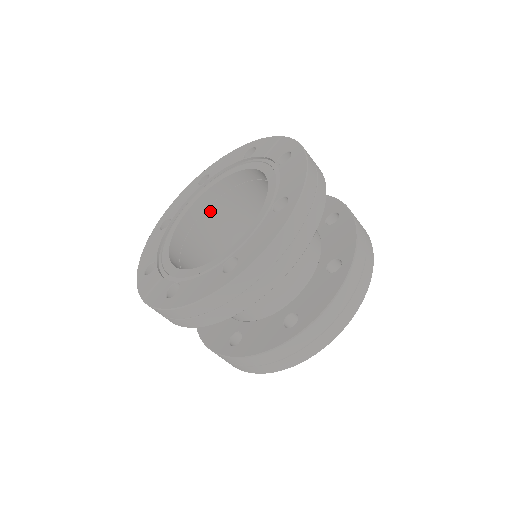
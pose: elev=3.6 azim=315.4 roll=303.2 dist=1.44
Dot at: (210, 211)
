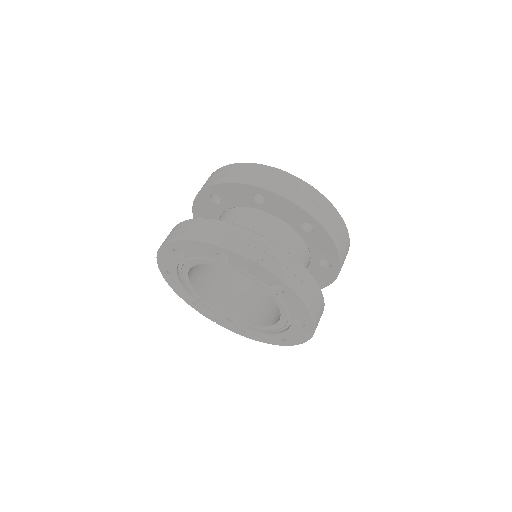
Dot at: occluded
